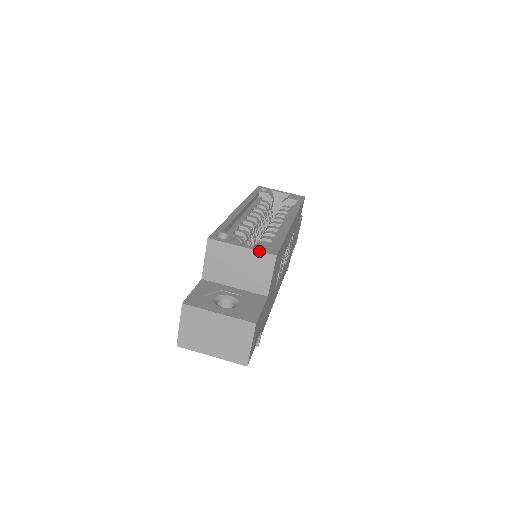
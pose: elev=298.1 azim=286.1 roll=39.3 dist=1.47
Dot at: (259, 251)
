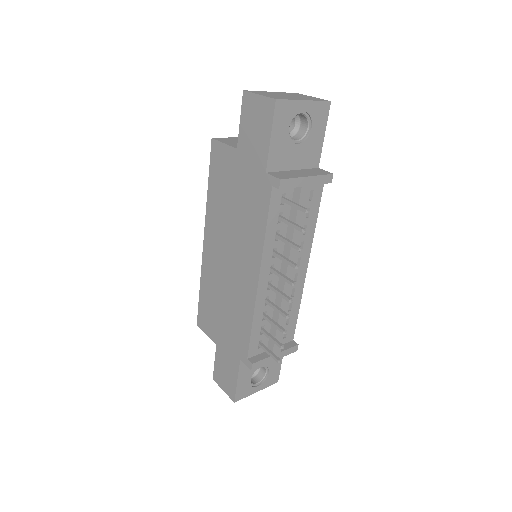
Dot at: occluded
